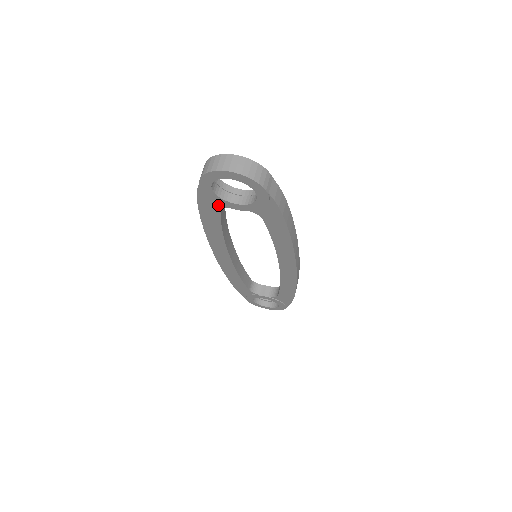
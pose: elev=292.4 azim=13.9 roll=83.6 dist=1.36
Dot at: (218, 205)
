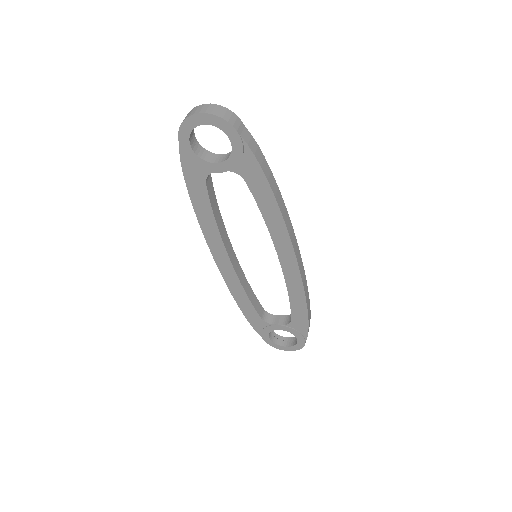
Dot at: (202, 172)
